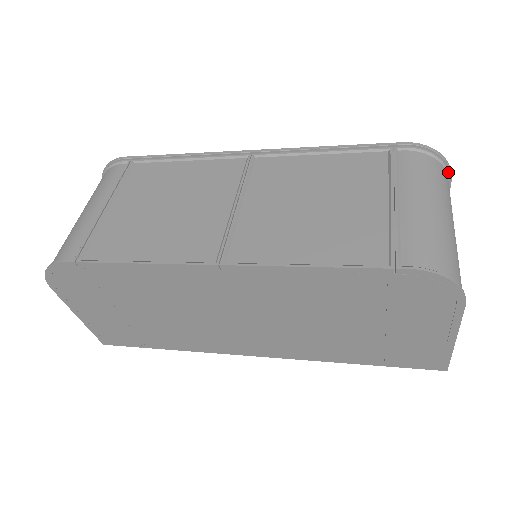
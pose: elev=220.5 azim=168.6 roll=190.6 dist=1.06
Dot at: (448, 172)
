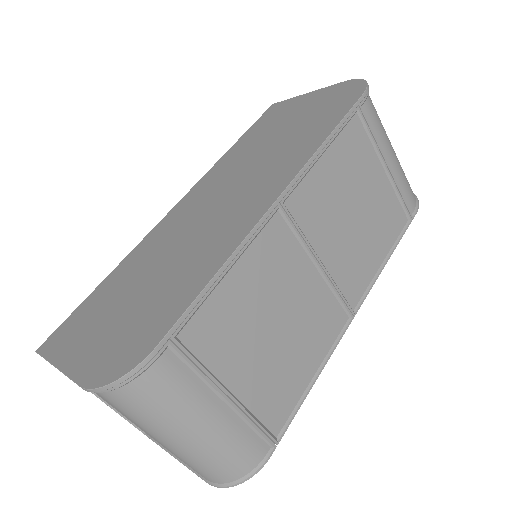
Dot at: occluded
